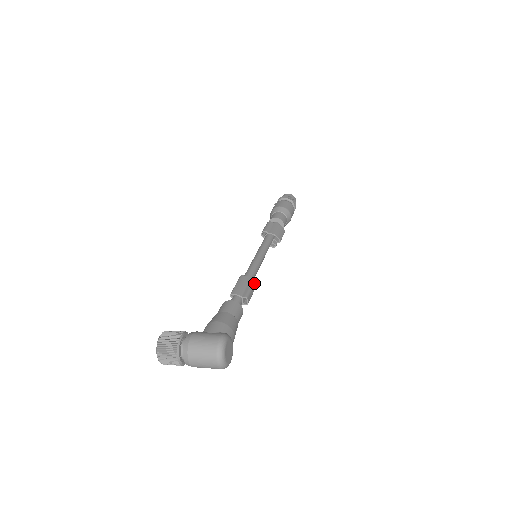
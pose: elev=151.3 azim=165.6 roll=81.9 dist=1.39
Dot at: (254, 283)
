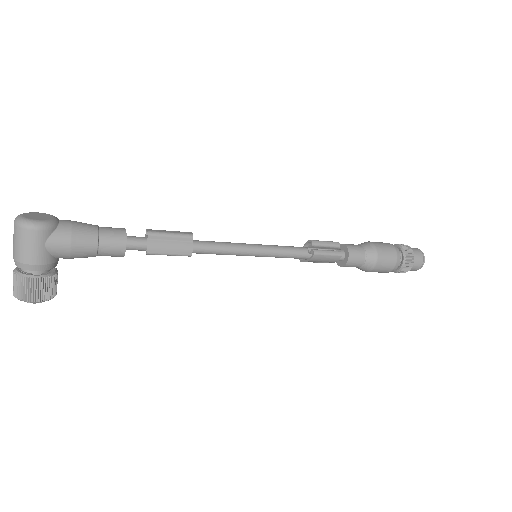
Dot at: (182, 232)
